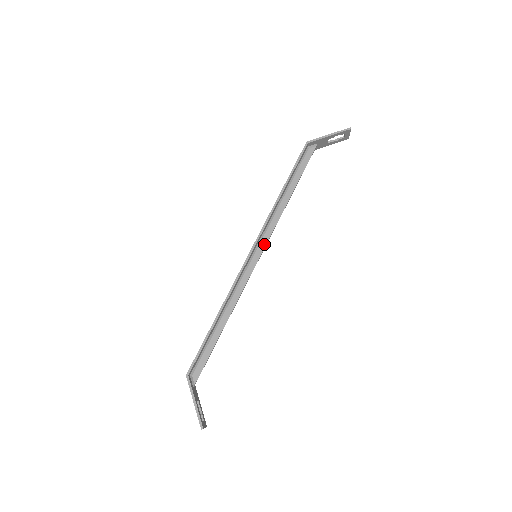
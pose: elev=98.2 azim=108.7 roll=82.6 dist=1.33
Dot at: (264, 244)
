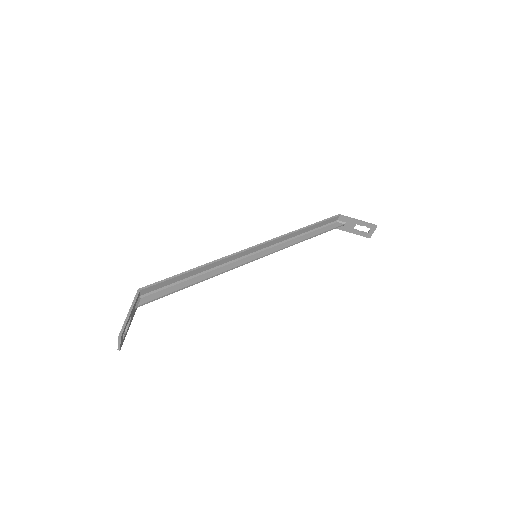
Dot at: (268, 252)
